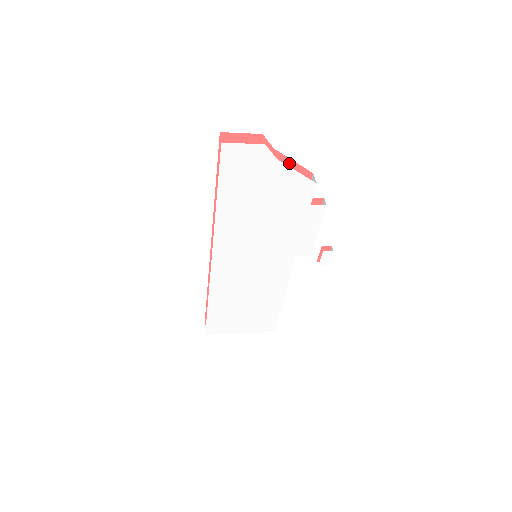
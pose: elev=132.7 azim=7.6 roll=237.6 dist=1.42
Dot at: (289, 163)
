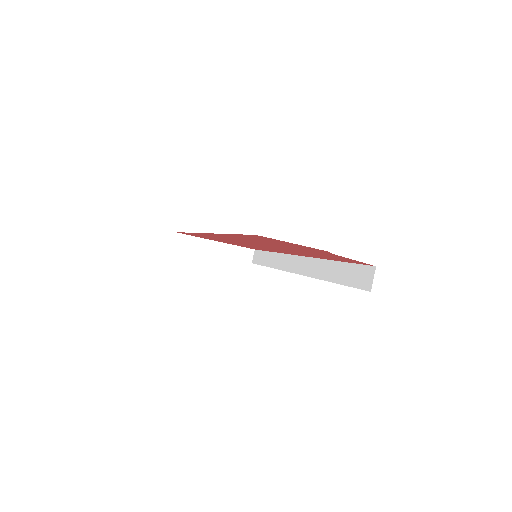
Dot at: (349, 259)
